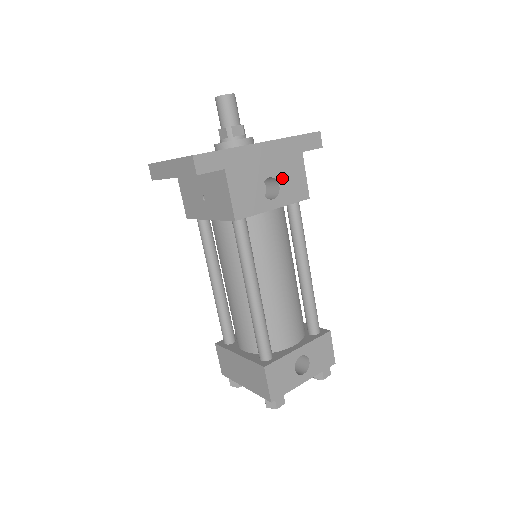
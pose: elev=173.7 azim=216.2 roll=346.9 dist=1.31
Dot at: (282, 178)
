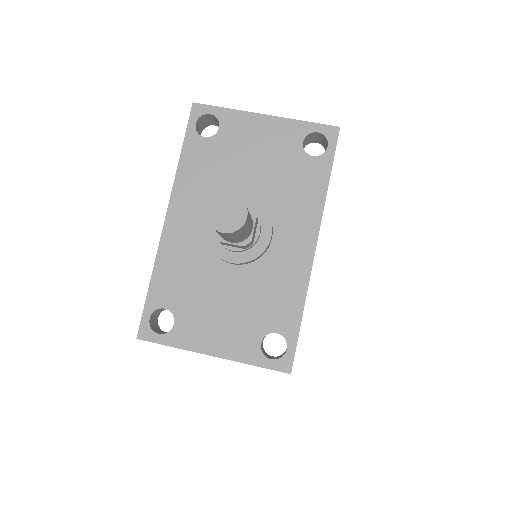
Dot at: occluded
